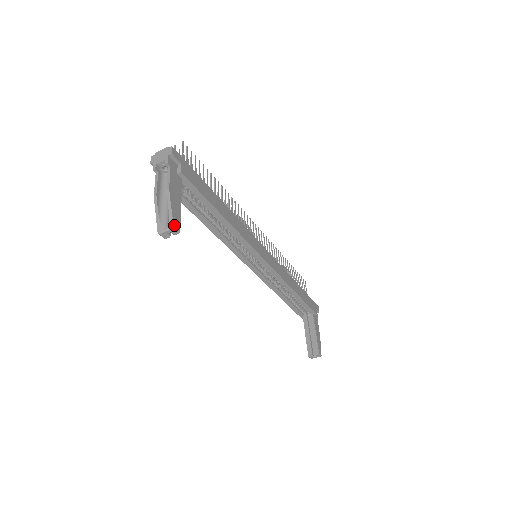
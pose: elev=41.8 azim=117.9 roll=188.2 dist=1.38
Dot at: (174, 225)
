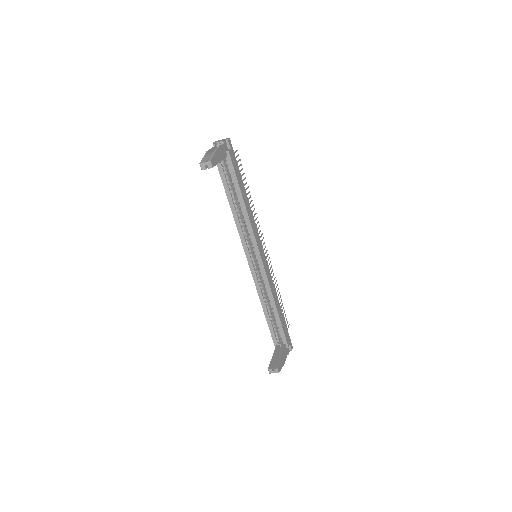
Dot at: (211, 161)
